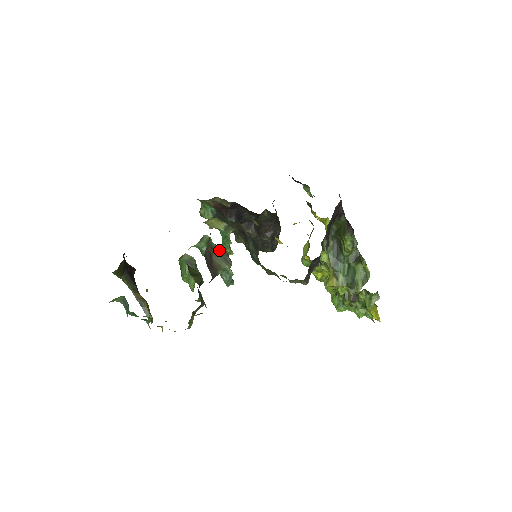
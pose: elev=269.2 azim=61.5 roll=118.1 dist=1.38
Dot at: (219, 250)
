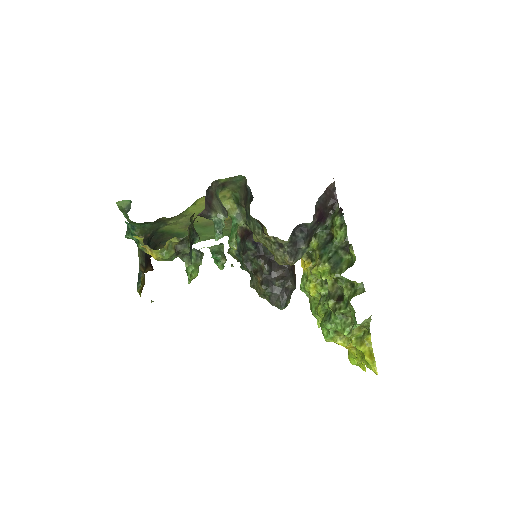
Dot at: (222, 204)
